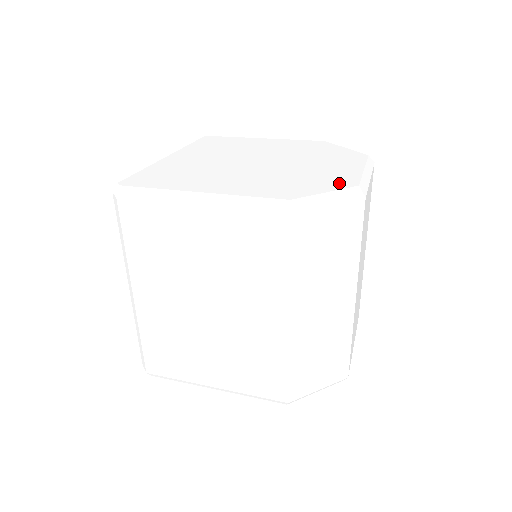
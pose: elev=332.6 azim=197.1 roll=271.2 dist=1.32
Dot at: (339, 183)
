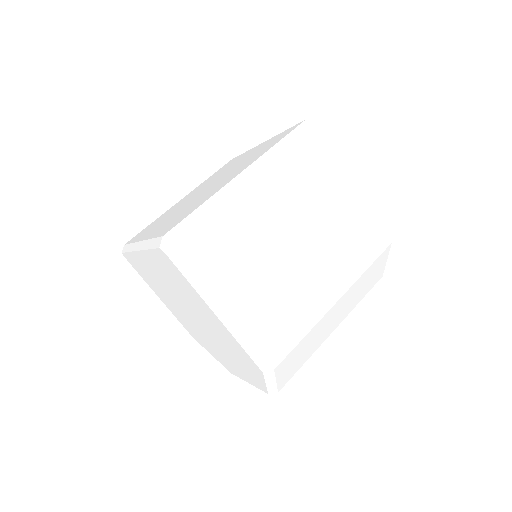
Dot at: occluded
